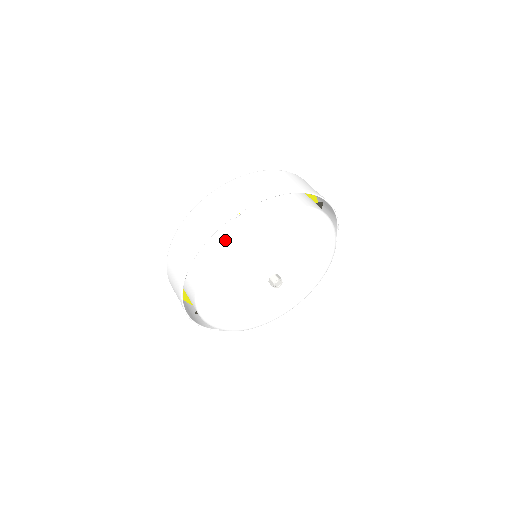
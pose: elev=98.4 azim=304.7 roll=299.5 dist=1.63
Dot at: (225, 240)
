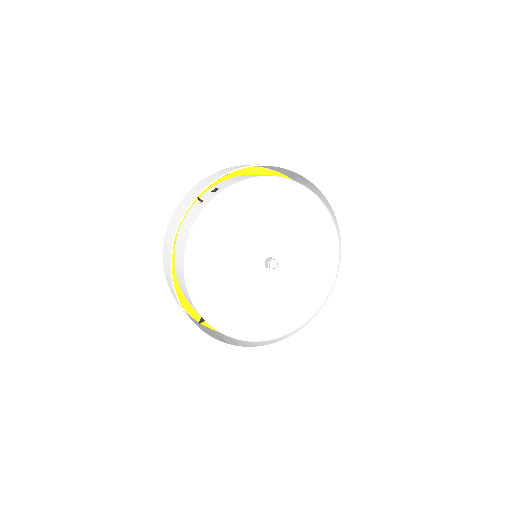
Dot at: (204, 207)
